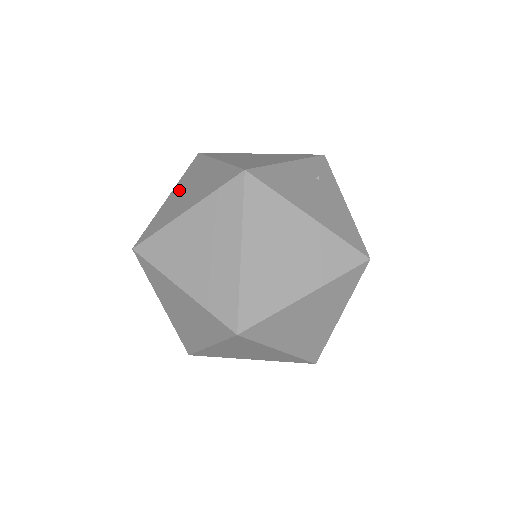
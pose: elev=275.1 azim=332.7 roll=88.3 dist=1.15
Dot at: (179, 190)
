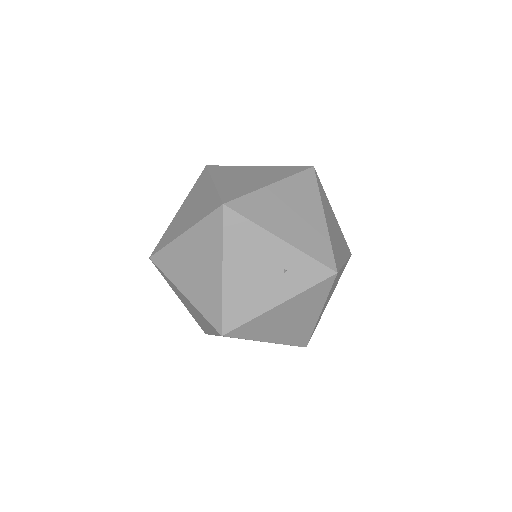
Dot at: (258, 170)
